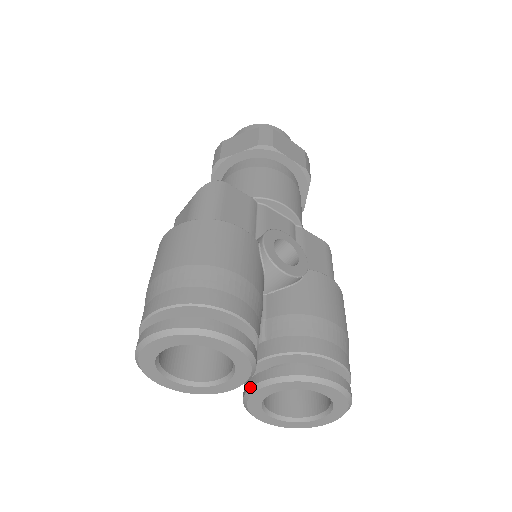
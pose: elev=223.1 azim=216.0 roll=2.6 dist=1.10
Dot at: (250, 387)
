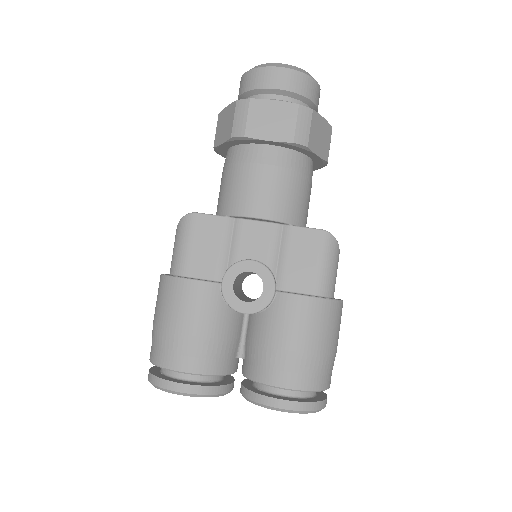
Dot at: occluded
